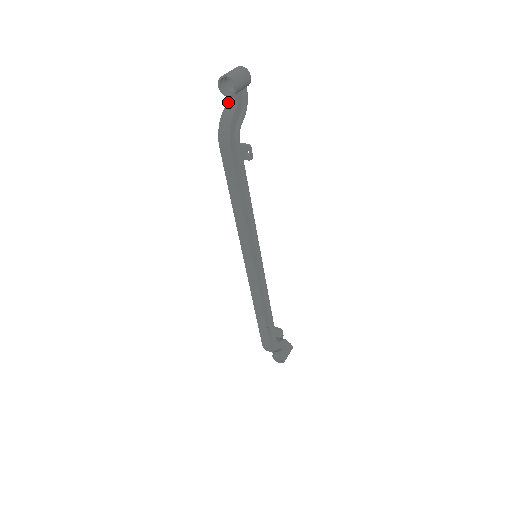
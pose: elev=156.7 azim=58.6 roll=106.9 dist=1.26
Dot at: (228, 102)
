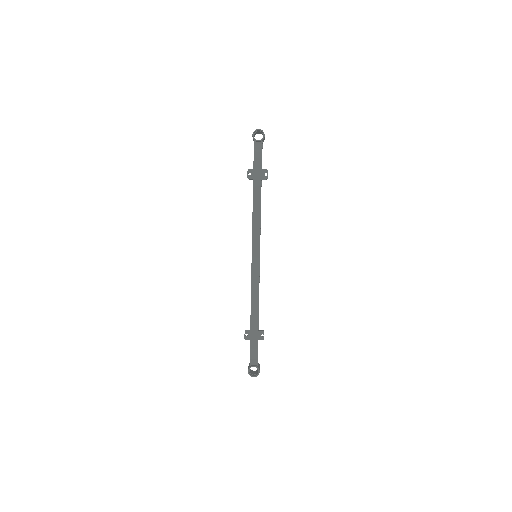
Dot at: (256, 145)
